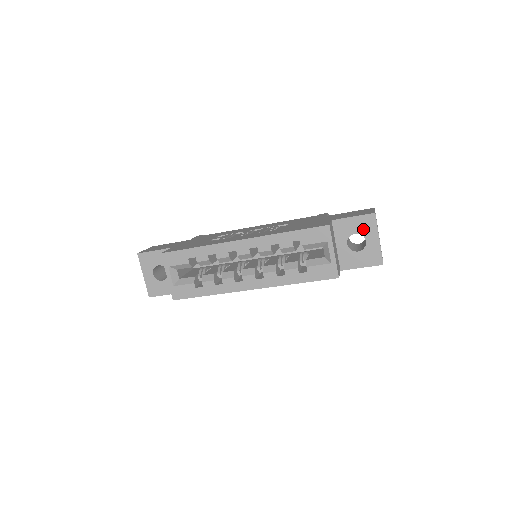
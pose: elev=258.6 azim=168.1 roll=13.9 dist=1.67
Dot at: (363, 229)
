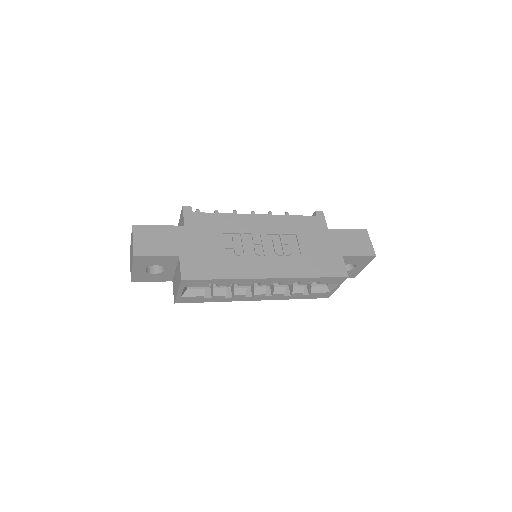
Dot at: (359, 262)
